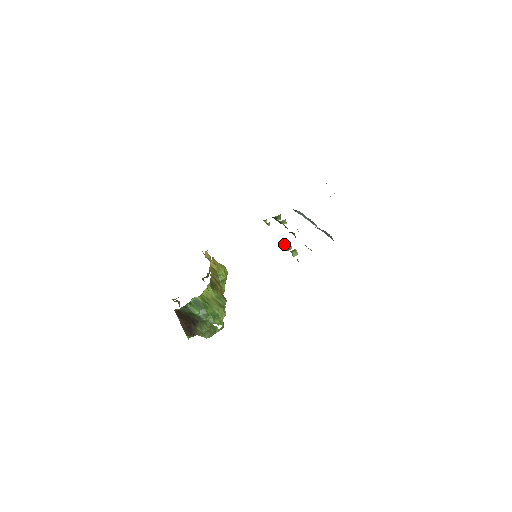
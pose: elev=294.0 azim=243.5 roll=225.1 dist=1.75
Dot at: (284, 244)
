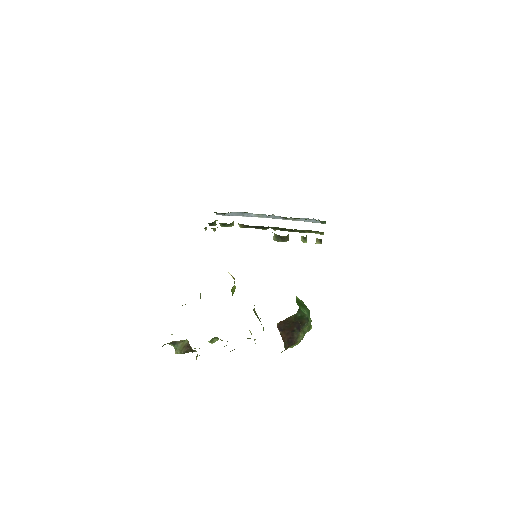
Dot at: (288, 234)
